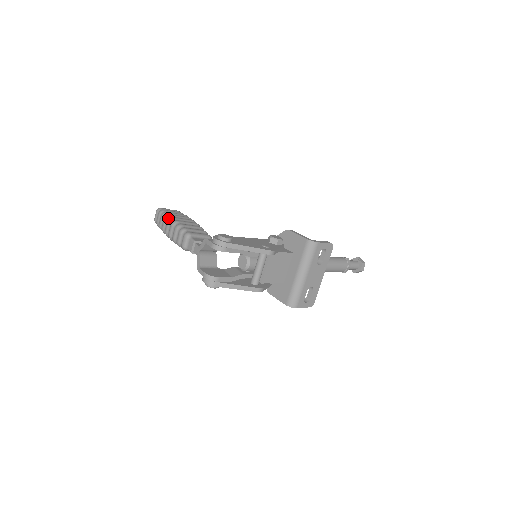
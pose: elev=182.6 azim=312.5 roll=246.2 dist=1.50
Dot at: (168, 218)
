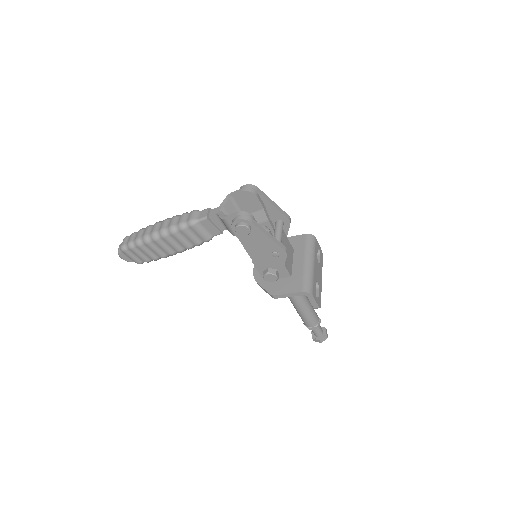
Dot at: occluded
